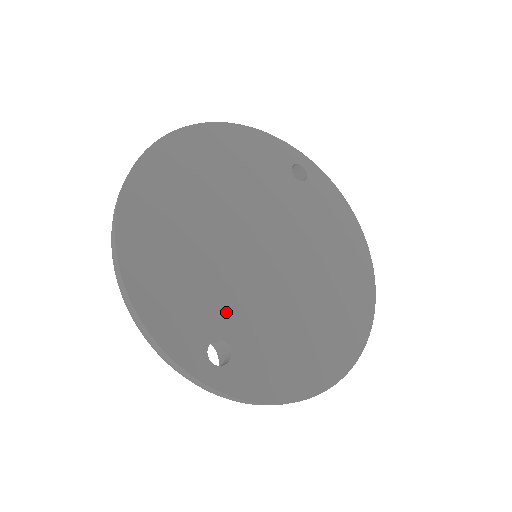
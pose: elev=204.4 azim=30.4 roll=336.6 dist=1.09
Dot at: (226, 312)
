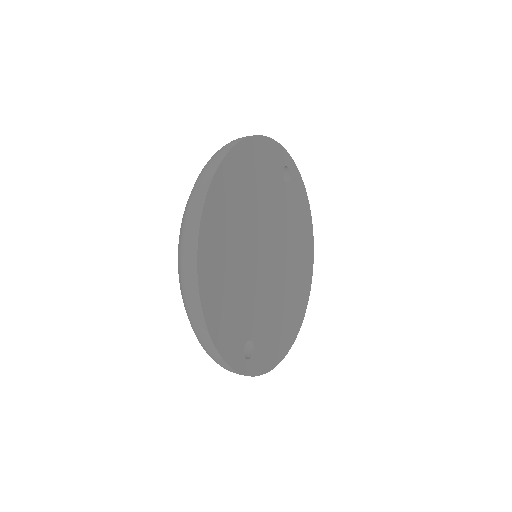
Dot at: (251, 318)
